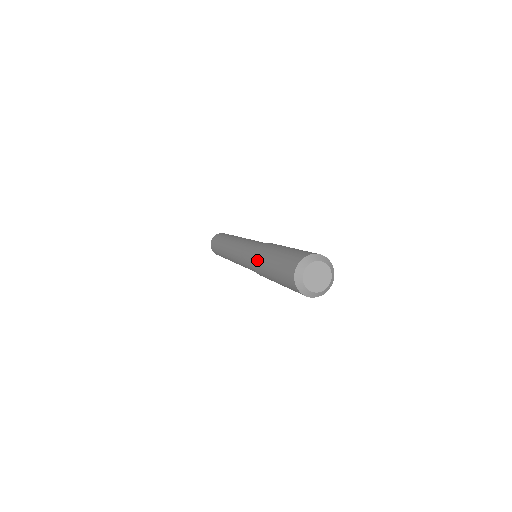
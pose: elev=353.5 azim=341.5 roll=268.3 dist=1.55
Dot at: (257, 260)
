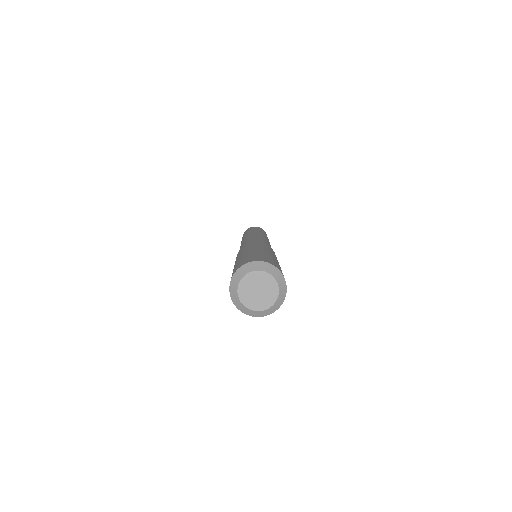
Dot at: occluded
